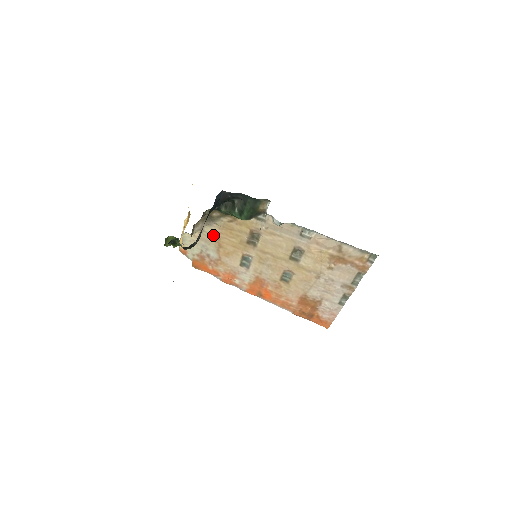
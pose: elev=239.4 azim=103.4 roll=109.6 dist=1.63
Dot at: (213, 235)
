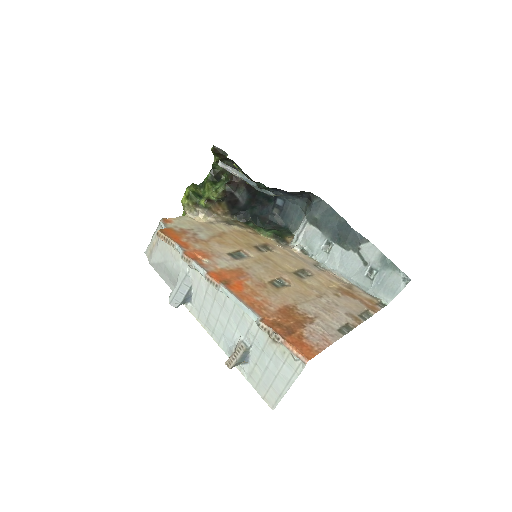
Dot at: (221, 230)
